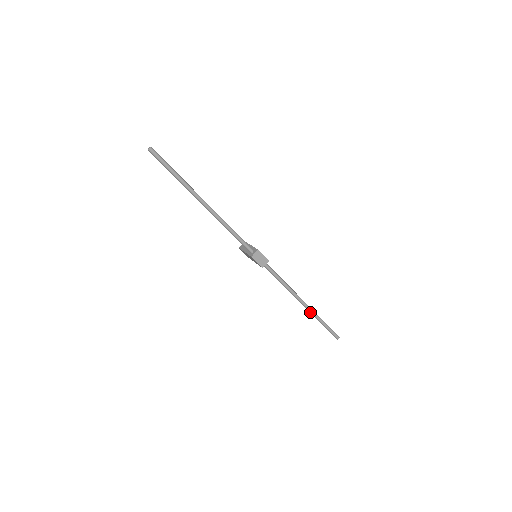
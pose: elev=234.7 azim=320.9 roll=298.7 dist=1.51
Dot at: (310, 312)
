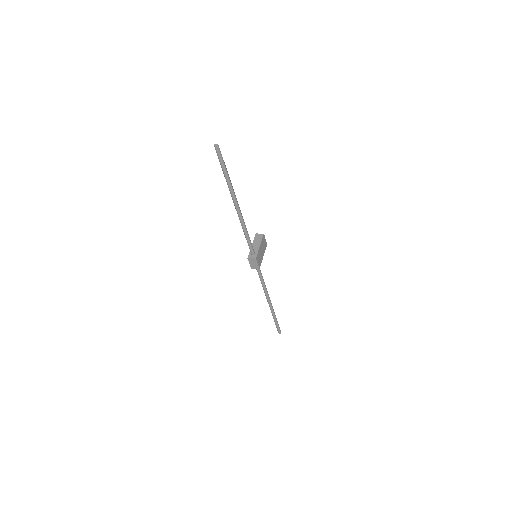
Dot at: (270, 309)
